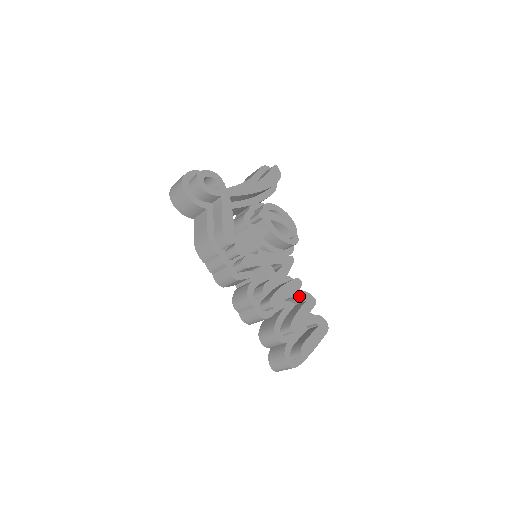
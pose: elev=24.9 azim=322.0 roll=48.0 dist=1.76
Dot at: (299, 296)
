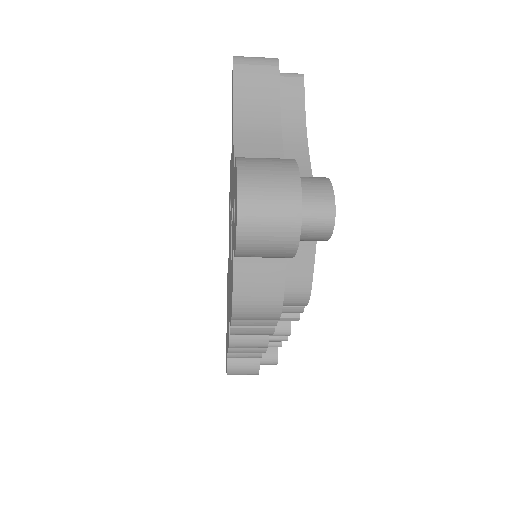
Dot at: occluded
